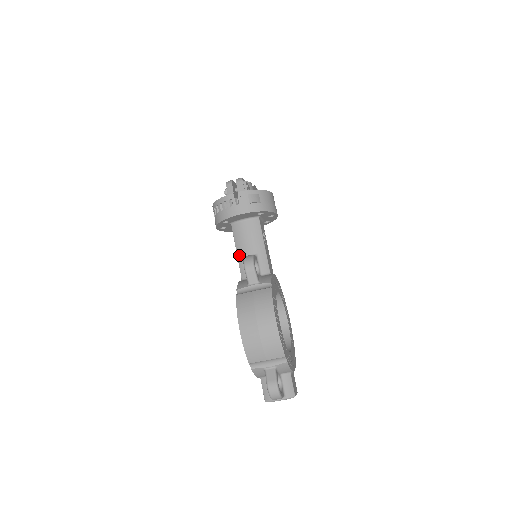
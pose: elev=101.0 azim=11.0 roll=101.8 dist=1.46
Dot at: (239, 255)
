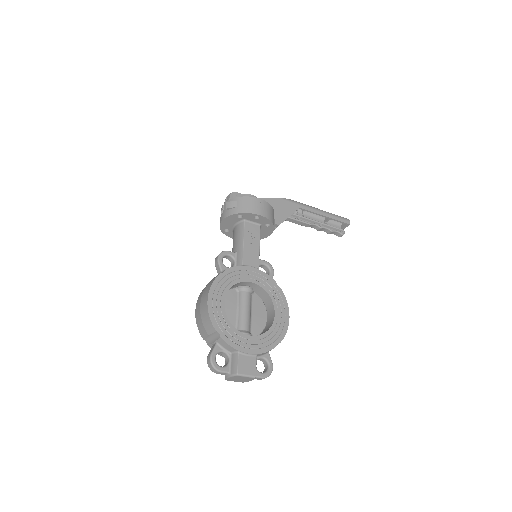
Dot at: occluded
